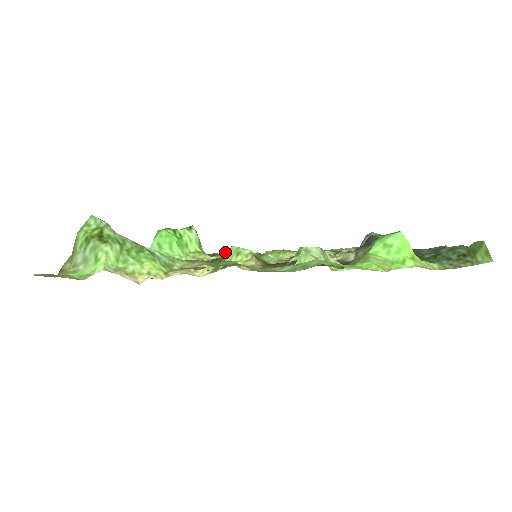
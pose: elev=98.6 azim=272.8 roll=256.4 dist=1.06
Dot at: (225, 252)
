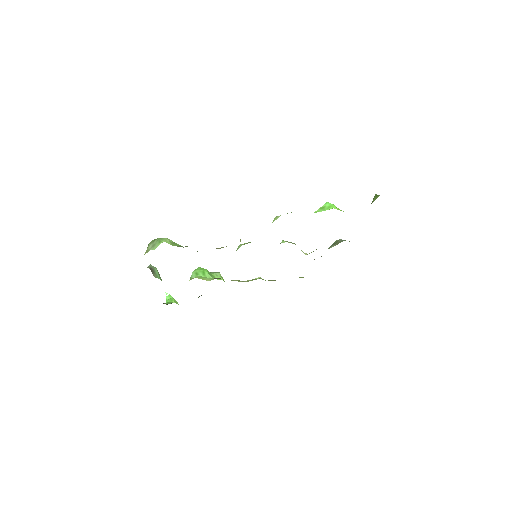
Dot at: occluded
